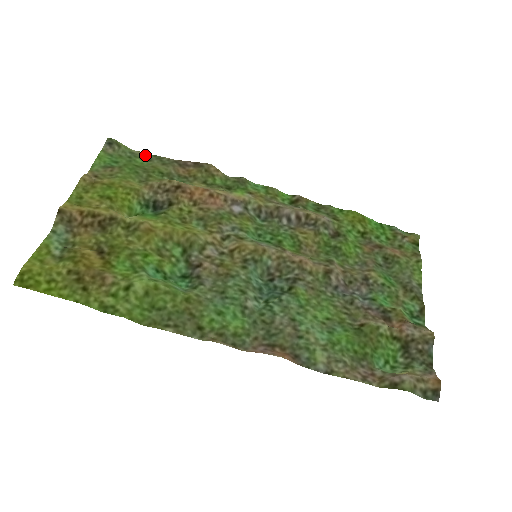
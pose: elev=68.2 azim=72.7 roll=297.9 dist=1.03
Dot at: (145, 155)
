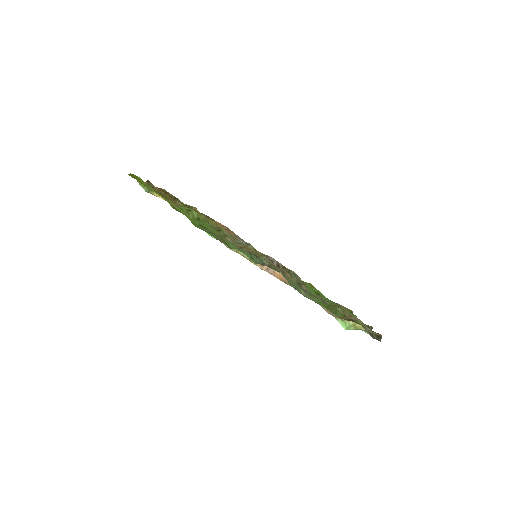
Dot at: occluded
